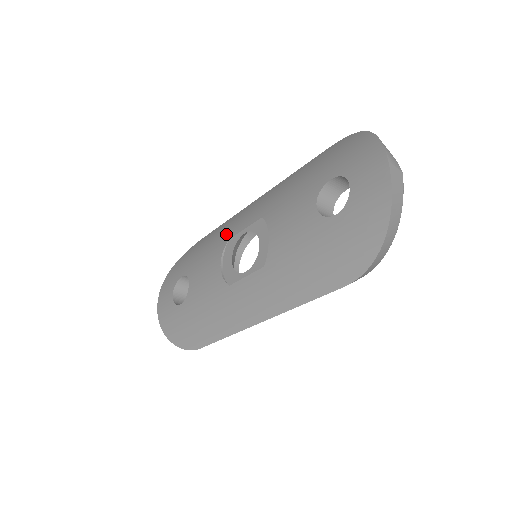
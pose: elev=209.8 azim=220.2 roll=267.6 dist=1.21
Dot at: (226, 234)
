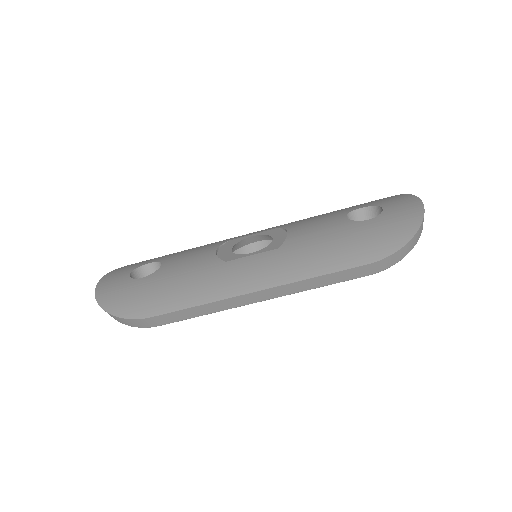
Dot at: (224, 240)
